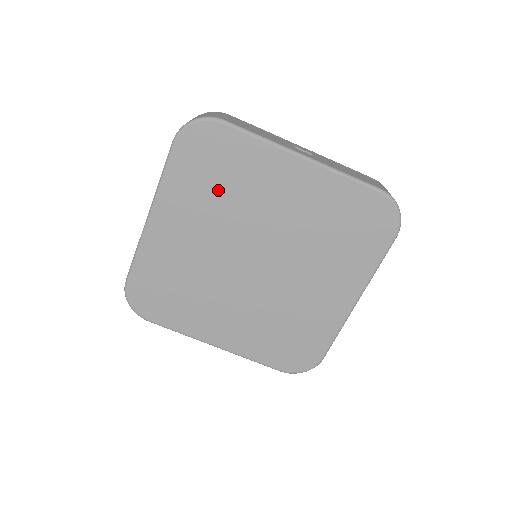
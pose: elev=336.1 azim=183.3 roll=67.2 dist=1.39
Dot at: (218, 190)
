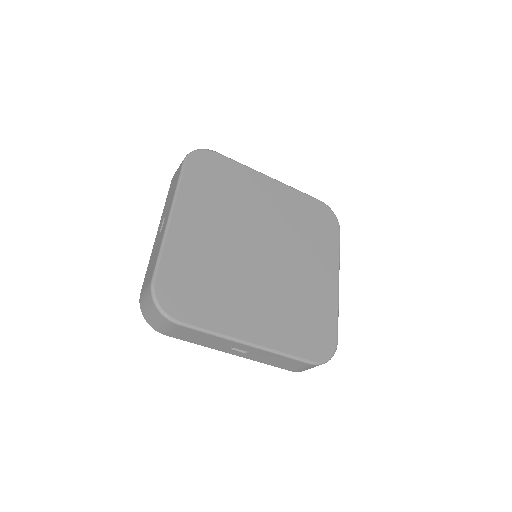
Dot at: (222, 195)
